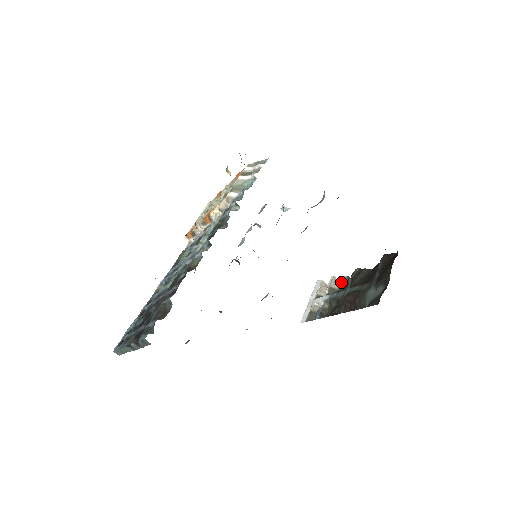
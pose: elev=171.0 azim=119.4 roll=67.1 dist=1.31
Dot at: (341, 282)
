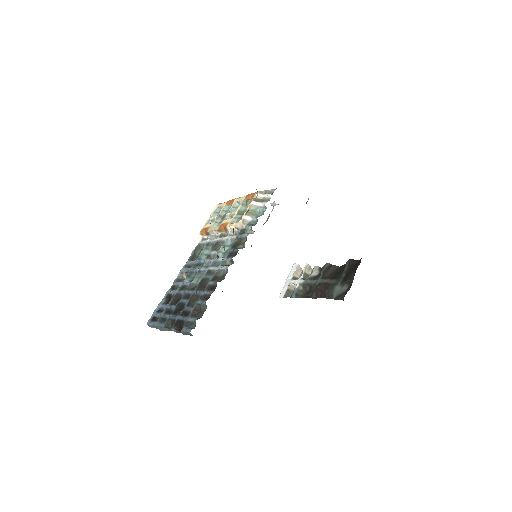
Dot at: (314, 271)
